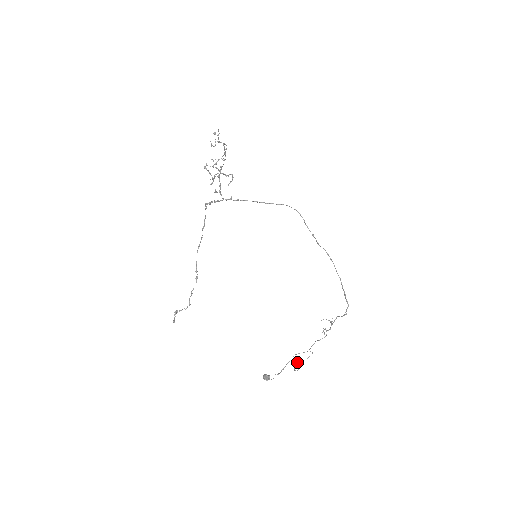
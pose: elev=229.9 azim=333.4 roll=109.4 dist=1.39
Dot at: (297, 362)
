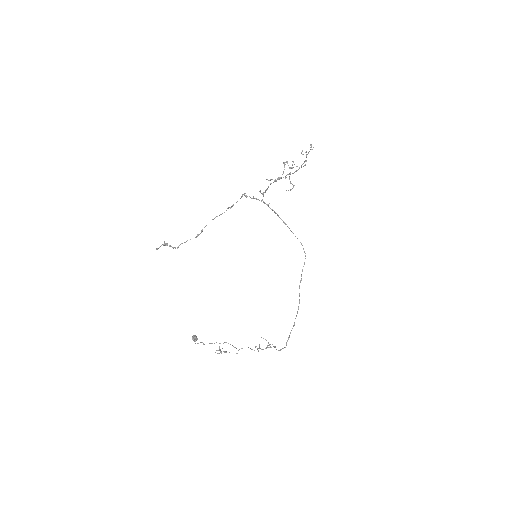
Dot at: occluded
